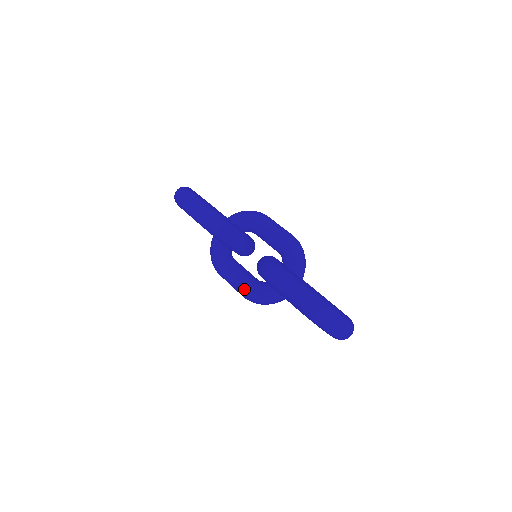
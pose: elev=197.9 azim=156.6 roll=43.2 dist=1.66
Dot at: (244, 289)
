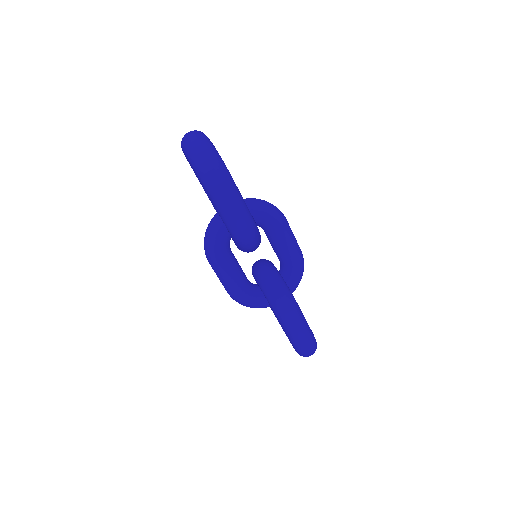
Dot at: (237, 294)
